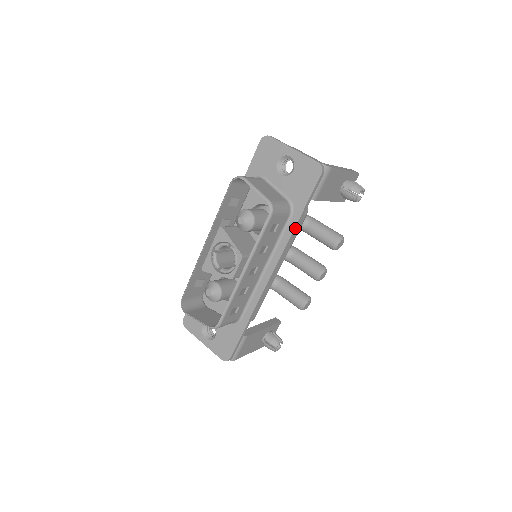
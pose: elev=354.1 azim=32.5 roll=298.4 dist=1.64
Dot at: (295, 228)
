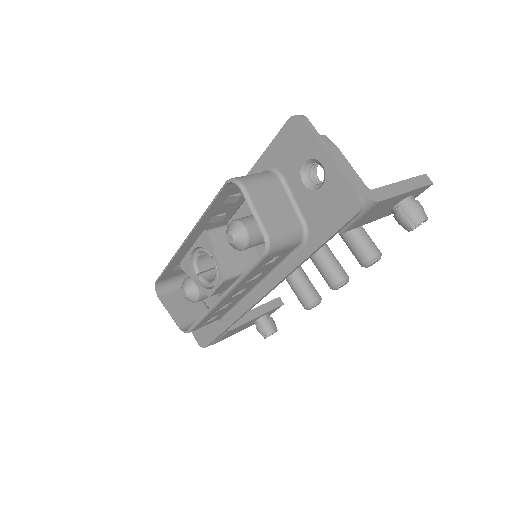
Dot at: (304, 261)
